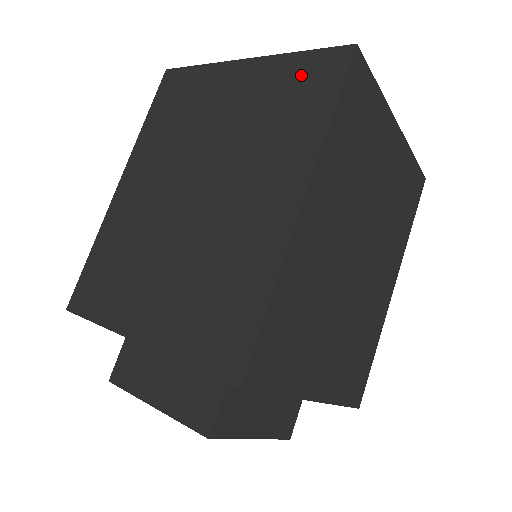
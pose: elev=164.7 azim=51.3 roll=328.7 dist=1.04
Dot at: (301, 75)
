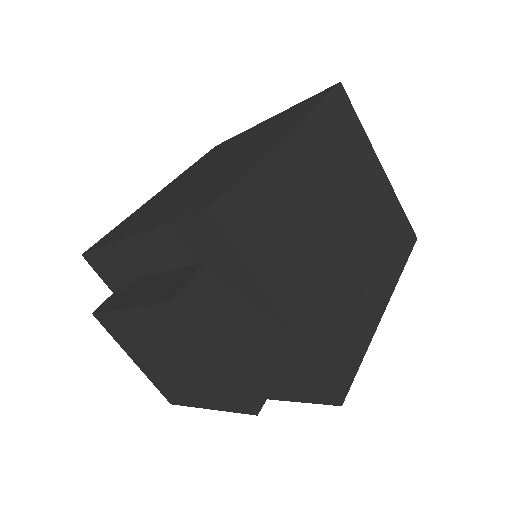
Dot at: (303, 104)
